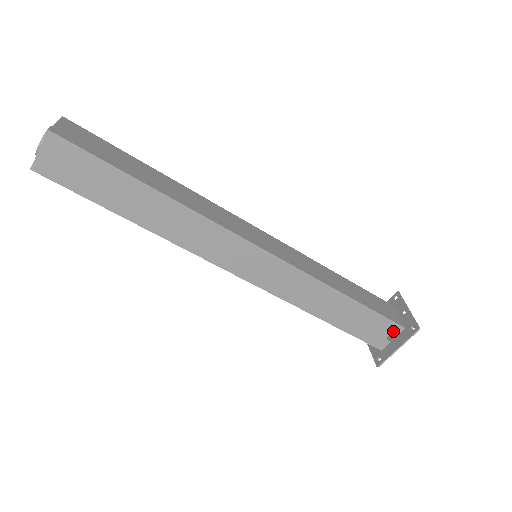
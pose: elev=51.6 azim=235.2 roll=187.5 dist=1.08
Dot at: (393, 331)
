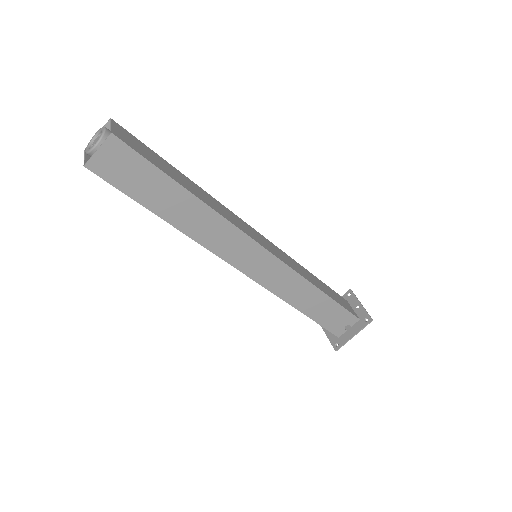
Dot at: (350, 322)
